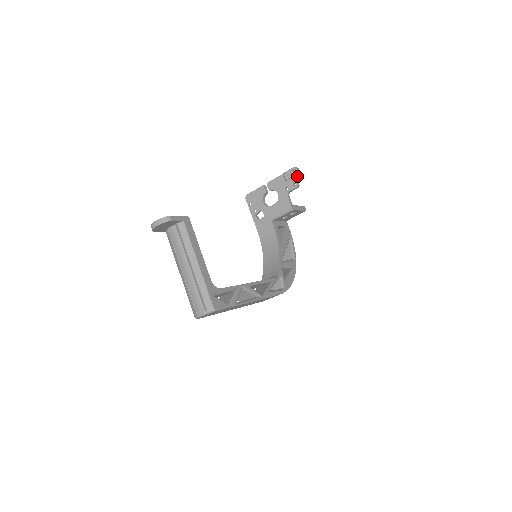
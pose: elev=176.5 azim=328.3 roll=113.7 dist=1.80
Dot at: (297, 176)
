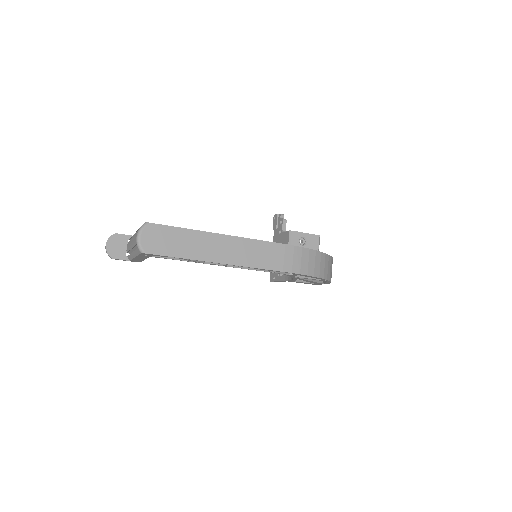
Dot at: (279, 217)
